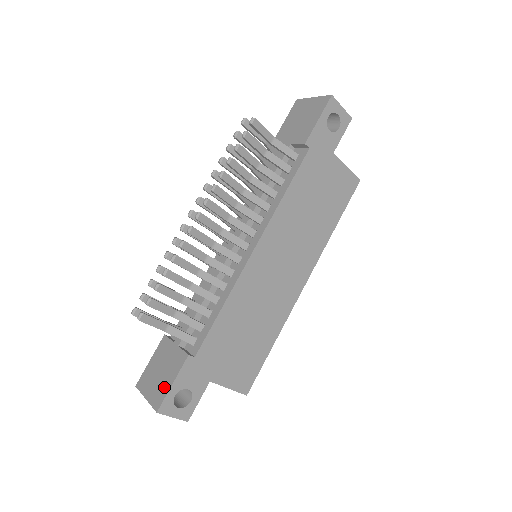
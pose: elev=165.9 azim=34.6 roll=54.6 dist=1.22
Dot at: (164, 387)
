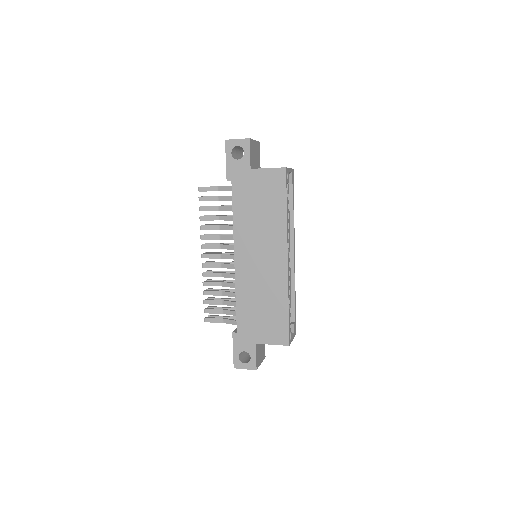
Dot at: occluded
